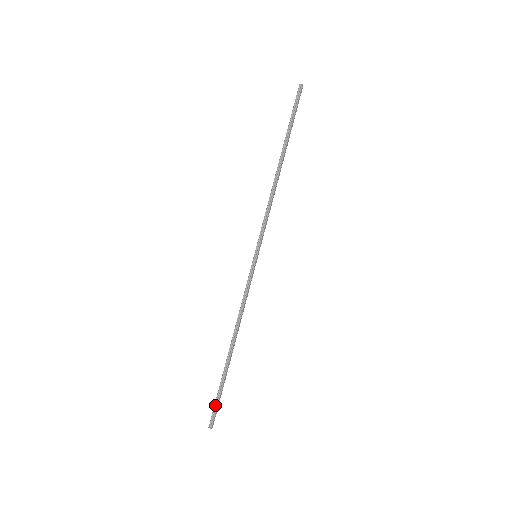
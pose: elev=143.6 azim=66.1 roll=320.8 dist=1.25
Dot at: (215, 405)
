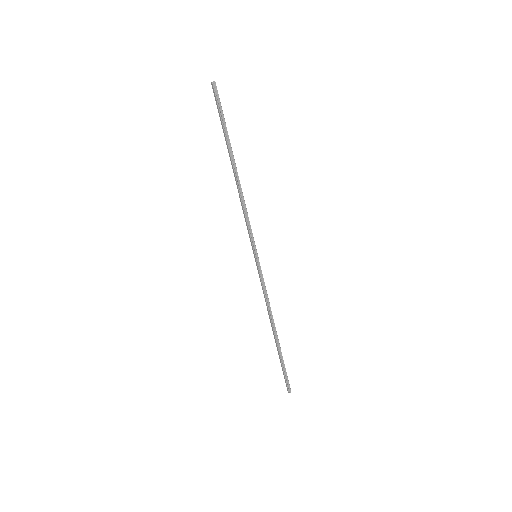
Dot at: (285, 377)
